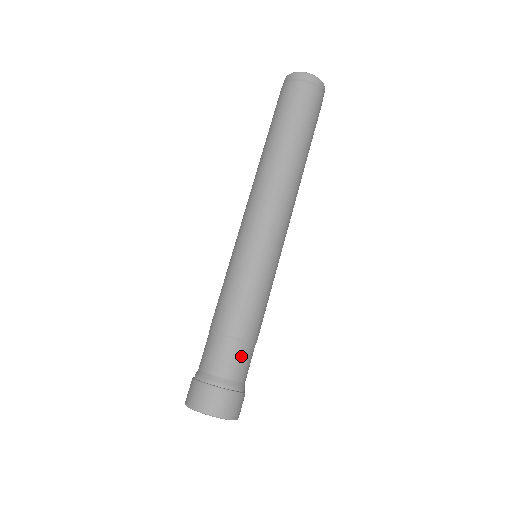
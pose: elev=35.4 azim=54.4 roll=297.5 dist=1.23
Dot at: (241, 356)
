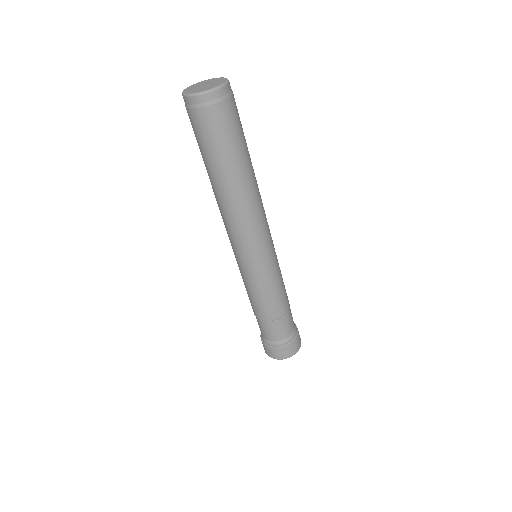
Dot at: (271, 328)
